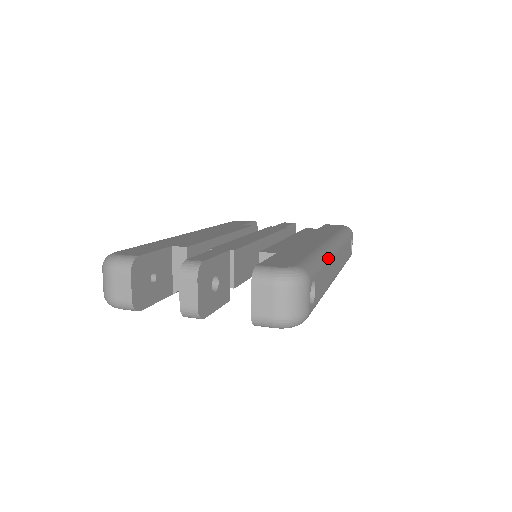
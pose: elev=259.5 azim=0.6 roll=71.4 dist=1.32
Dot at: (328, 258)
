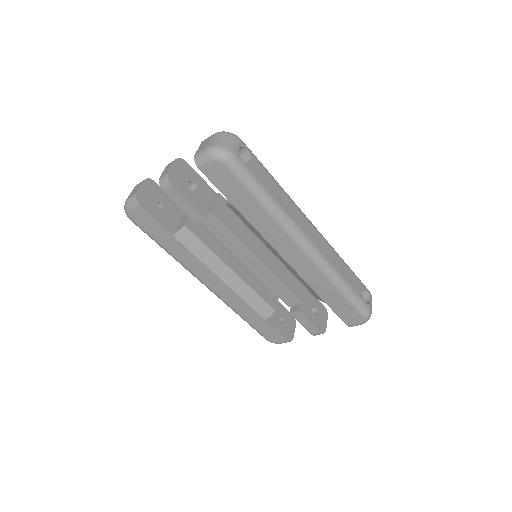
Dot at: (287, 195)
